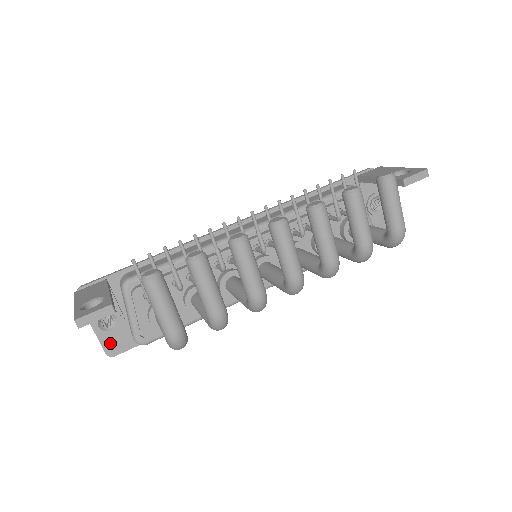
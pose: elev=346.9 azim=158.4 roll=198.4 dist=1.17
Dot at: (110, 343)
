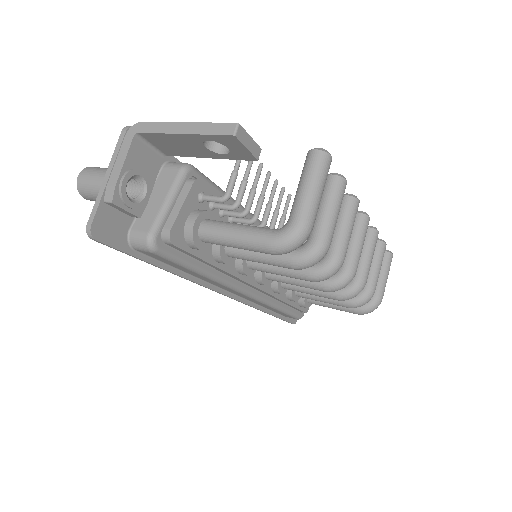
Dot at: (105, 218)
